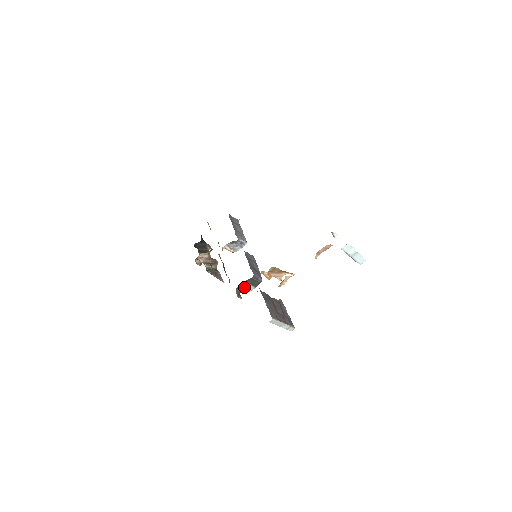
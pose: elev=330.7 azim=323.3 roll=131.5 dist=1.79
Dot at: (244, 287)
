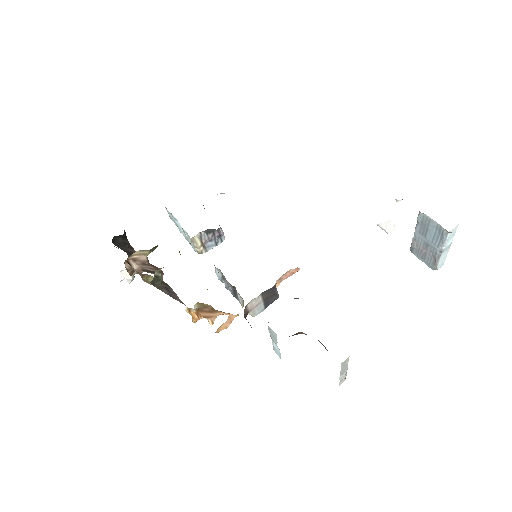
Dot at: (253, 306)
